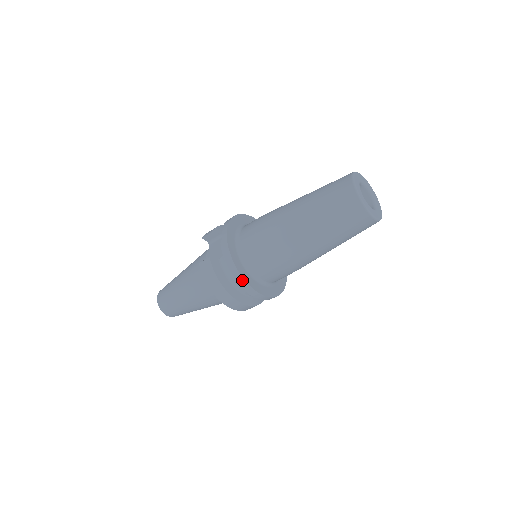
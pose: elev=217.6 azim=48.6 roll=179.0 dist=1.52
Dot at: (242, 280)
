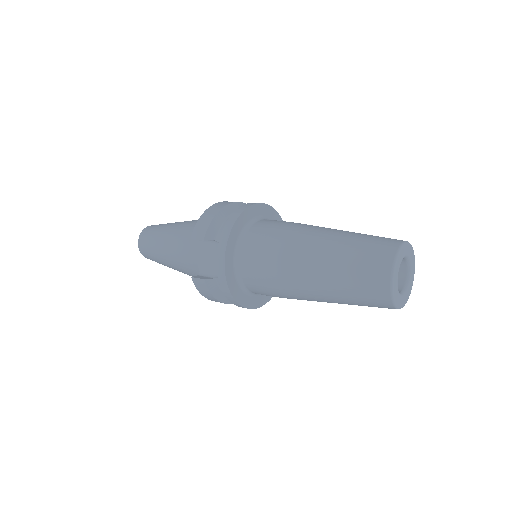
Dot at: (242, 307)
